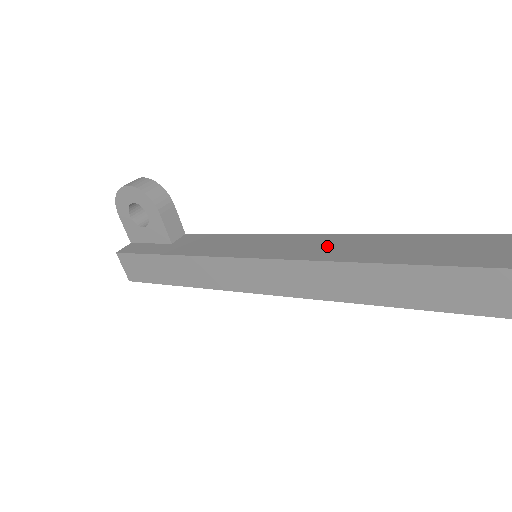
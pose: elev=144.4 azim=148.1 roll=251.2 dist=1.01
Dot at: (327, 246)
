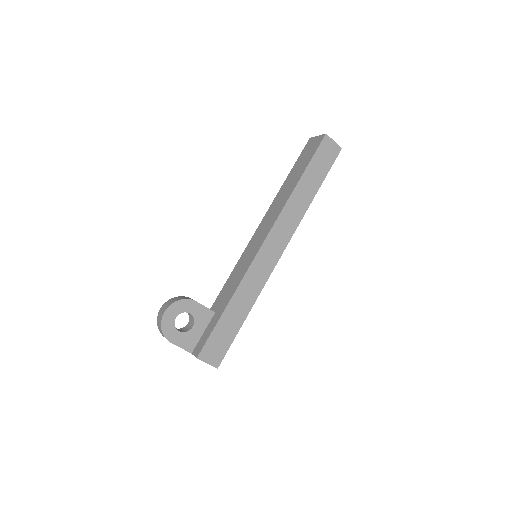
Dot at: (275, 209)
